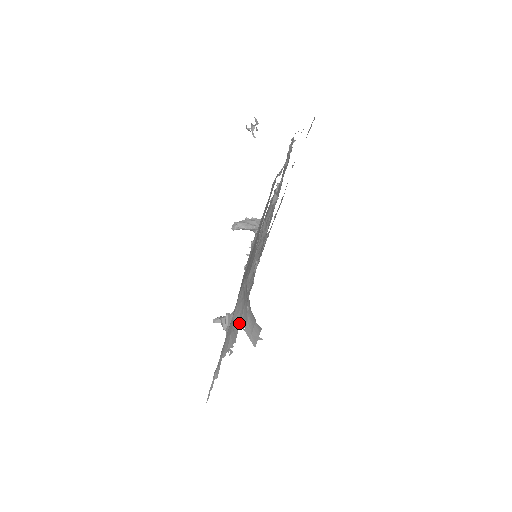
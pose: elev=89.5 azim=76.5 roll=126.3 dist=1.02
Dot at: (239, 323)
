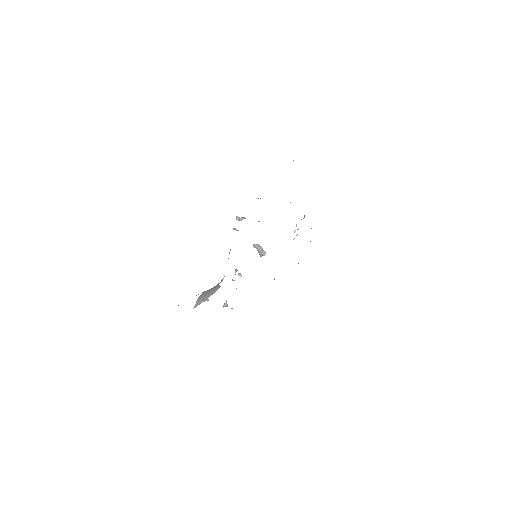
Dot at: occluded
